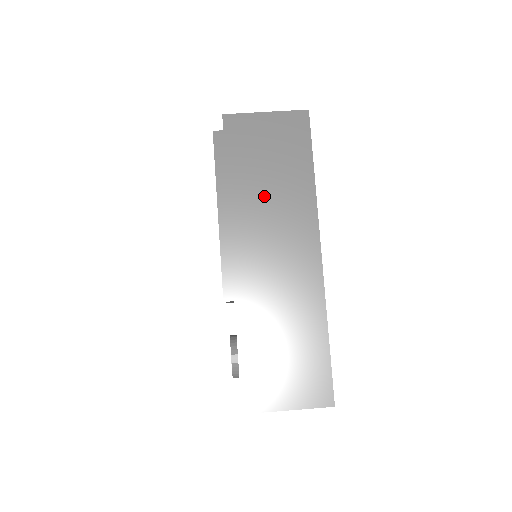
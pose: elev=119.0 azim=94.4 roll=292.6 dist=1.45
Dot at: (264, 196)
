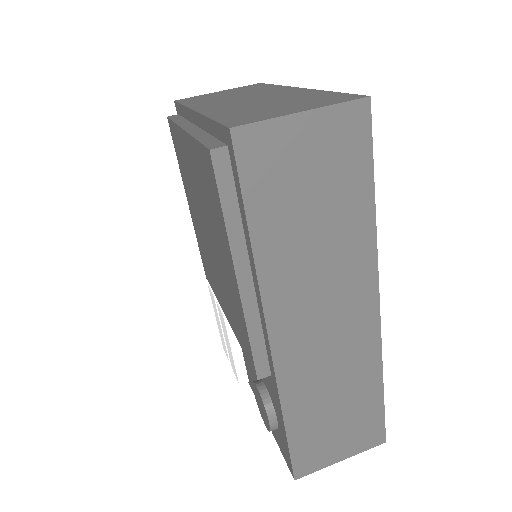
Dot at: (307, 250)
